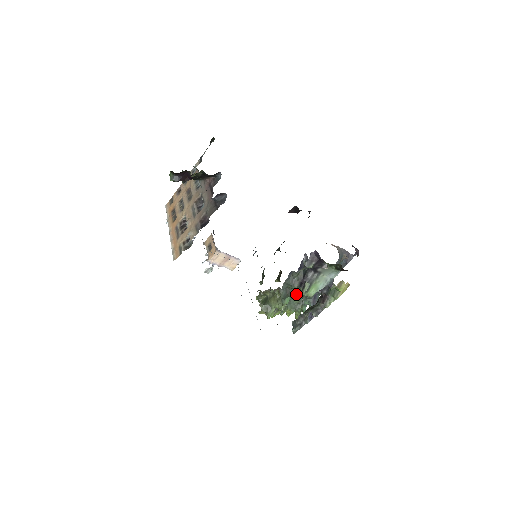
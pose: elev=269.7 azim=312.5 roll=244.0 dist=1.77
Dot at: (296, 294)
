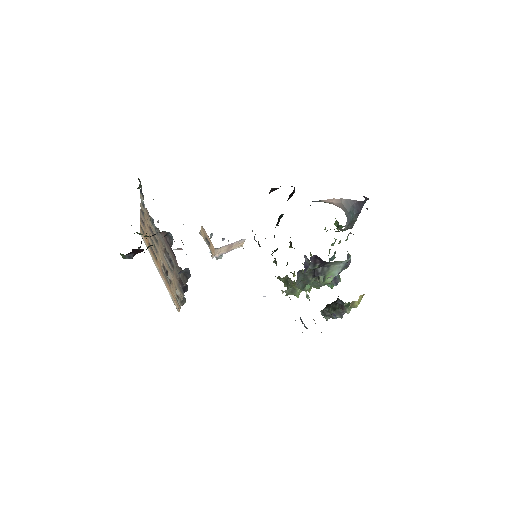
Dot at: (314, 280)
